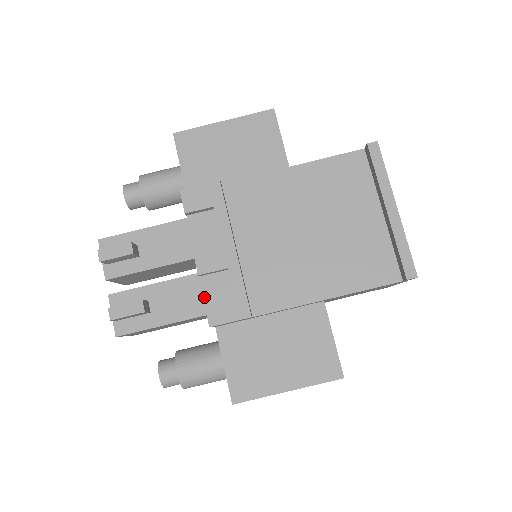
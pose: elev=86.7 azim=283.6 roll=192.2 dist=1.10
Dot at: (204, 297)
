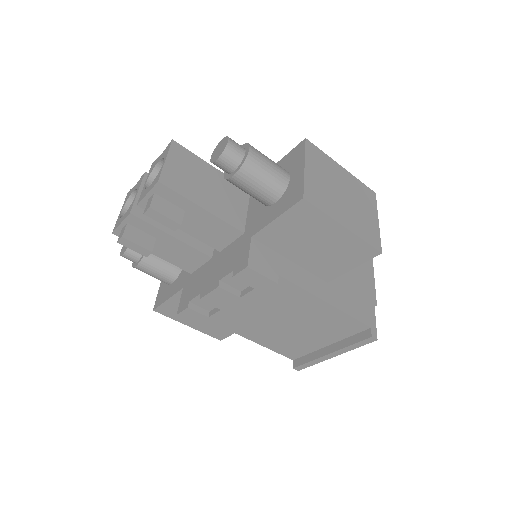
Dot at: (191, 300)
